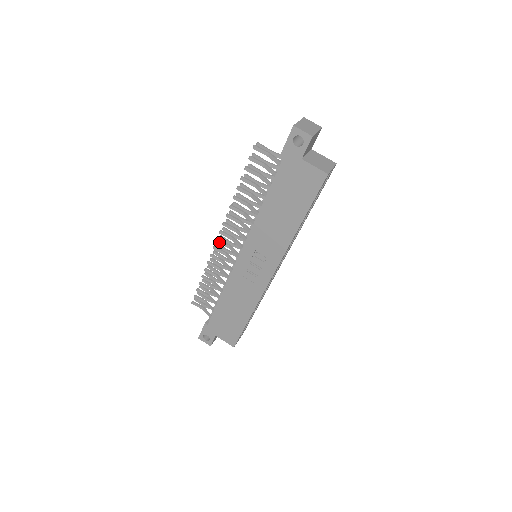
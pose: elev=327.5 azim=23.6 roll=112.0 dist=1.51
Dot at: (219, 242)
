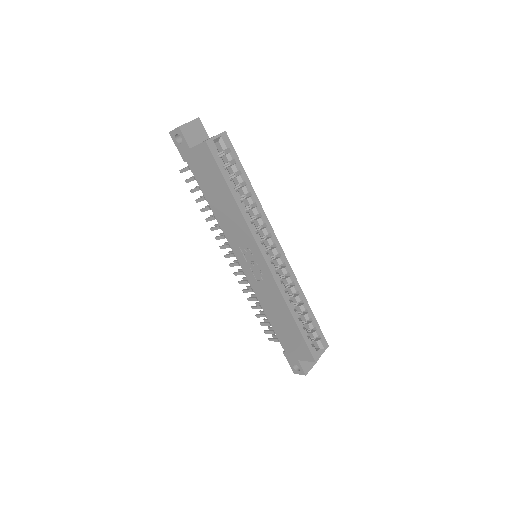
Dot at: (232, 266)
